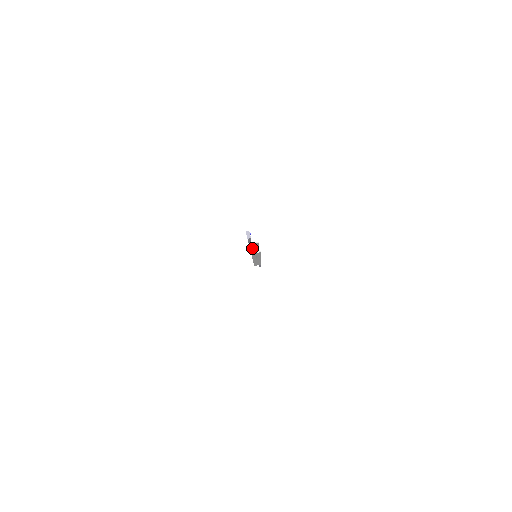
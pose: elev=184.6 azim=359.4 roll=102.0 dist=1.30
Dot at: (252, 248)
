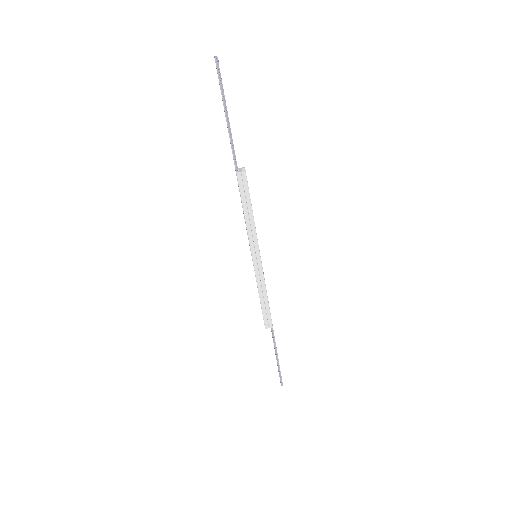
Dot at: (233, 146)
